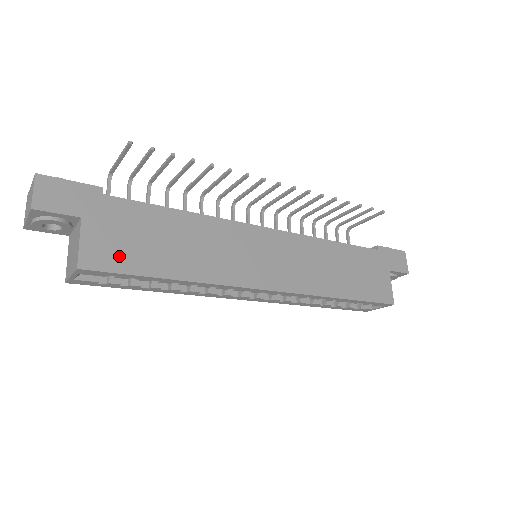
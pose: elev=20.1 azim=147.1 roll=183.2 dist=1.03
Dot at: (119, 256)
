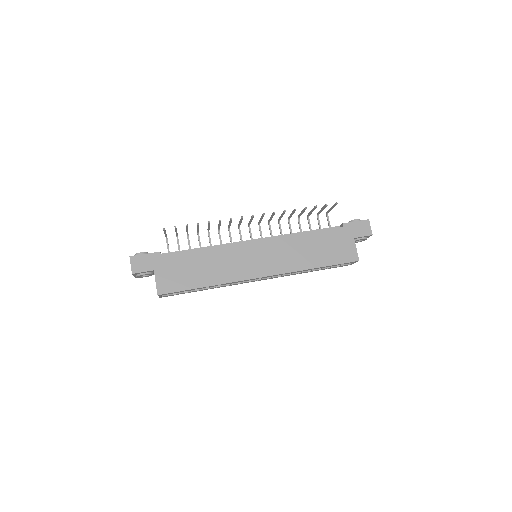
Dot at: (175, 283)
